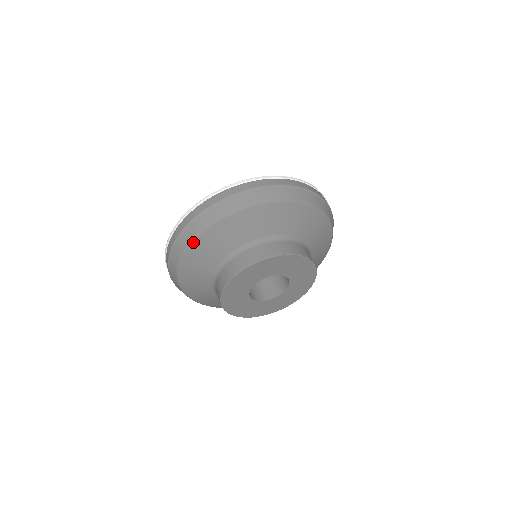
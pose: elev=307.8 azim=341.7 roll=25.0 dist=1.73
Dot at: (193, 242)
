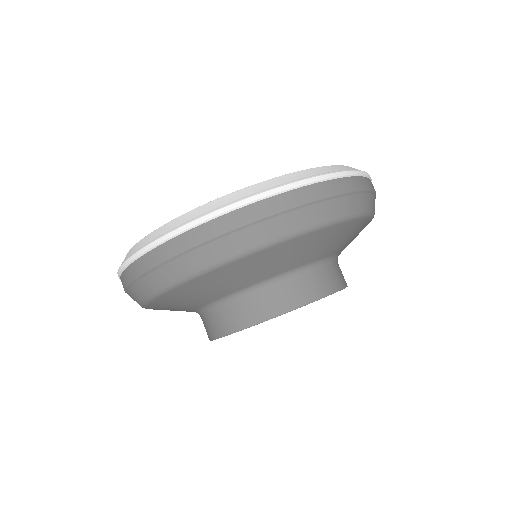
Dot at: occluded
